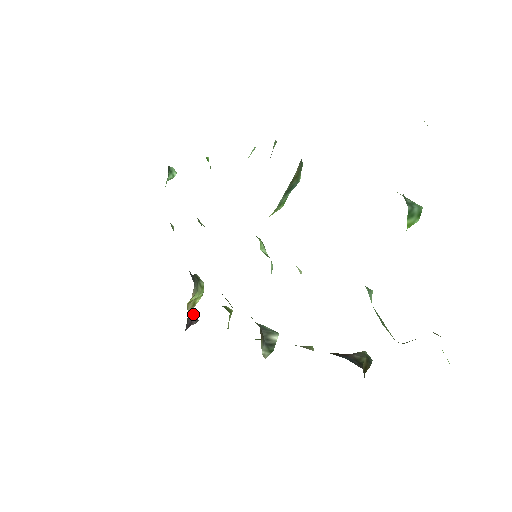
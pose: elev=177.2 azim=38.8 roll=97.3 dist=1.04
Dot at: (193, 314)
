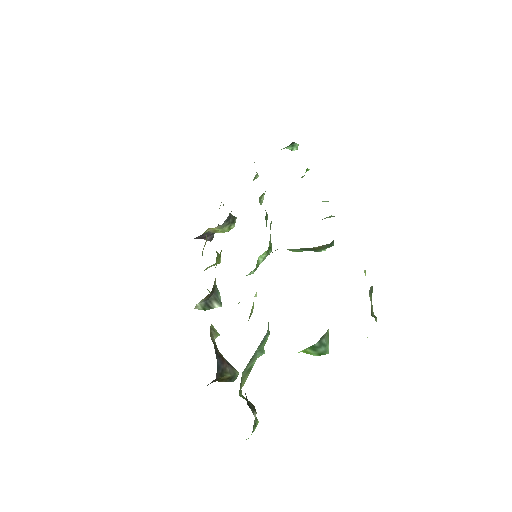
Dot at: (212, 234)
